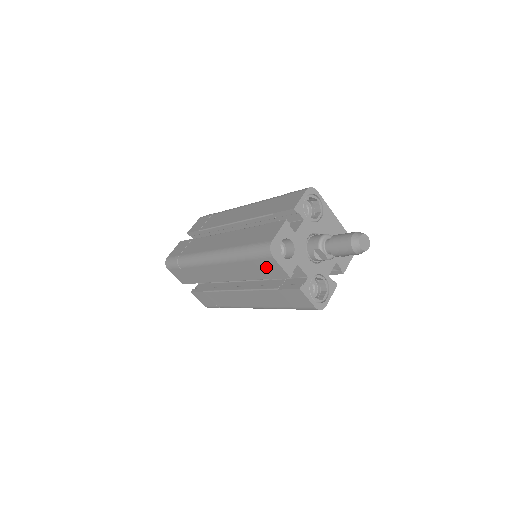
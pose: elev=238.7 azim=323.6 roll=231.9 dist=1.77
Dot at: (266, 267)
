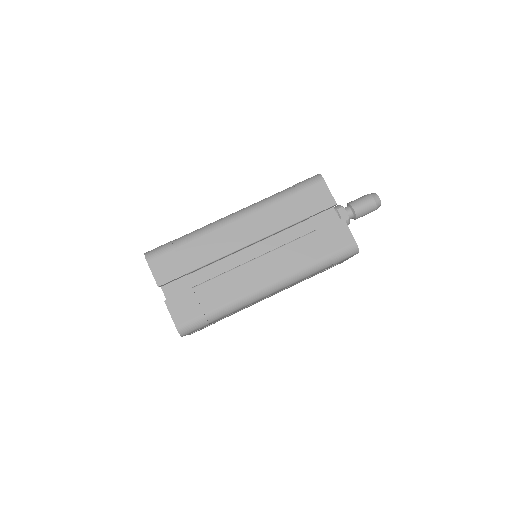
Dot at: (312, 197)
